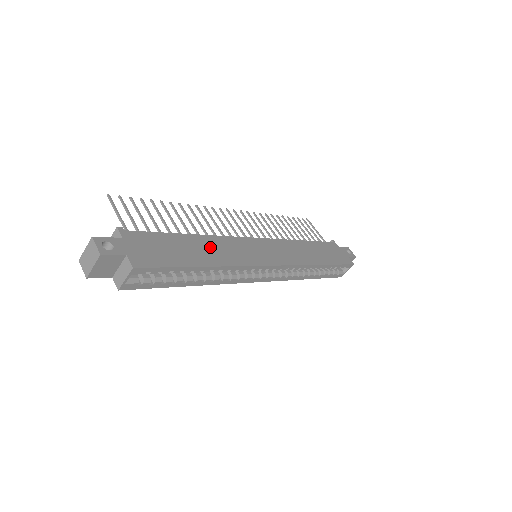
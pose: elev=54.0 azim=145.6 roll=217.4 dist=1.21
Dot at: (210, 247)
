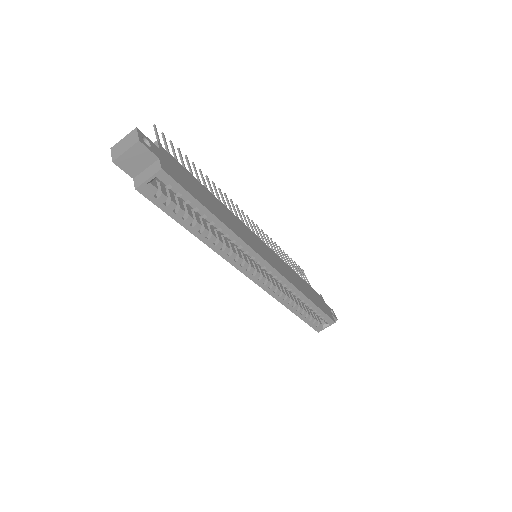
Dot at: (225, 213)
